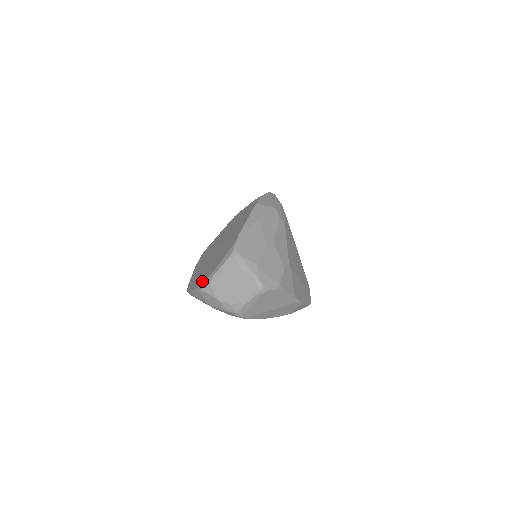
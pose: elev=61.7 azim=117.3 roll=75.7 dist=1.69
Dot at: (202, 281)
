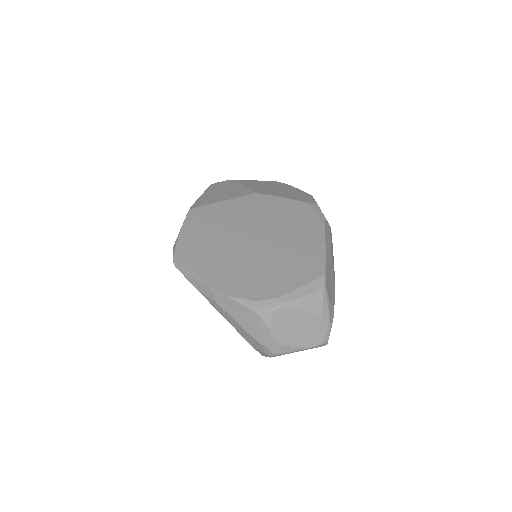
Dot at: (253, 294)
